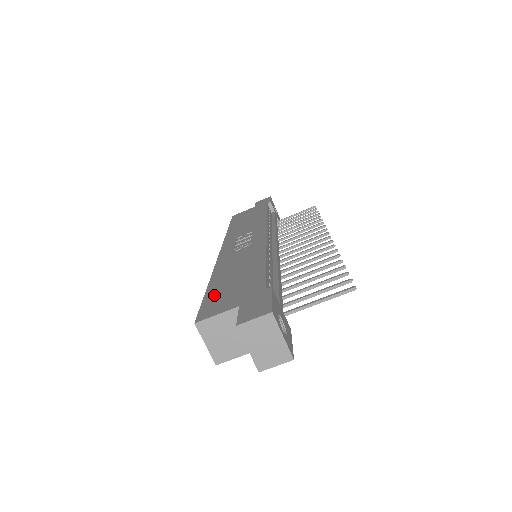
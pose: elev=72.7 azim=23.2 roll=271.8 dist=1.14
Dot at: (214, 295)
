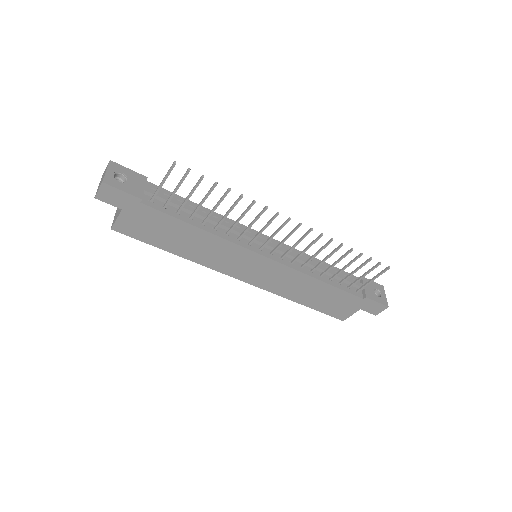
Dot at: occluded
